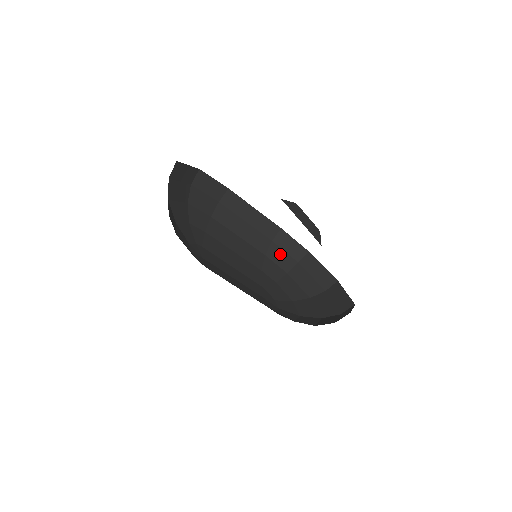
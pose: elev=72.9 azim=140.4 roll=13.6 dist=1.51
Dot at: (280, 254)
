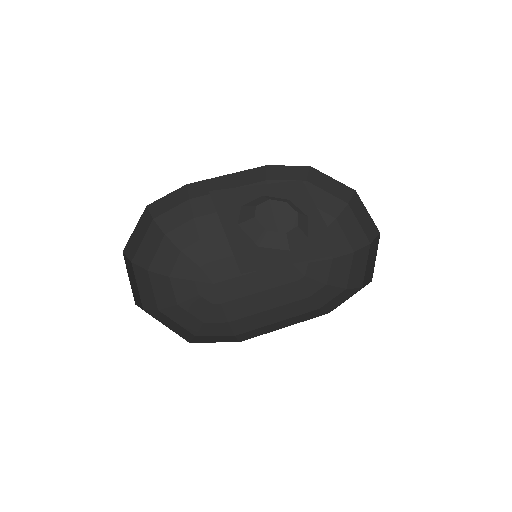
Dot at: occluded
